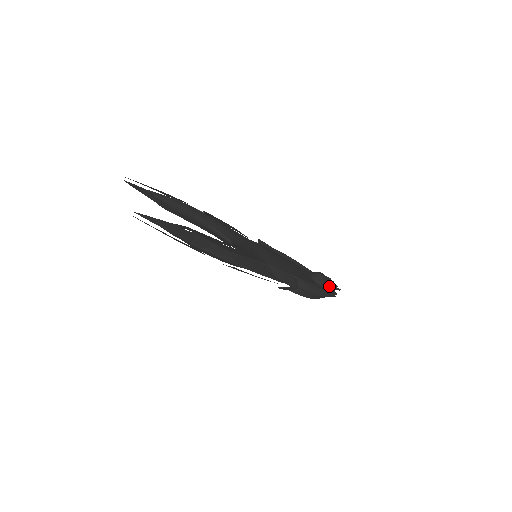
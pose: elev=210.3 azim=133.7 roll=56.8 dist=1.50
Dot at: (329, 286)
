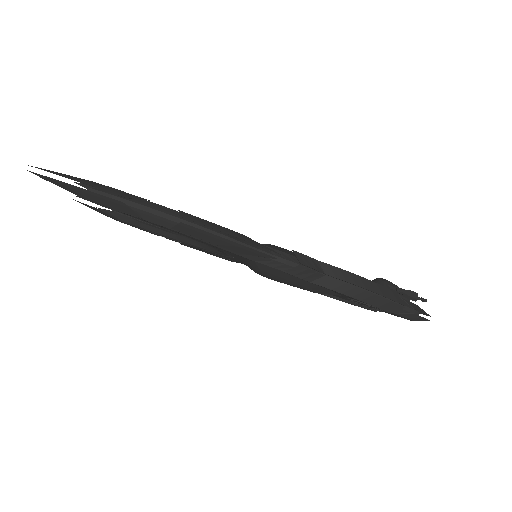
Dot at: (404, 298)
